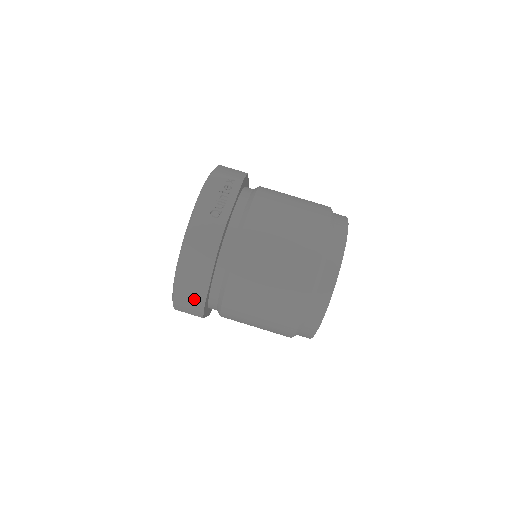
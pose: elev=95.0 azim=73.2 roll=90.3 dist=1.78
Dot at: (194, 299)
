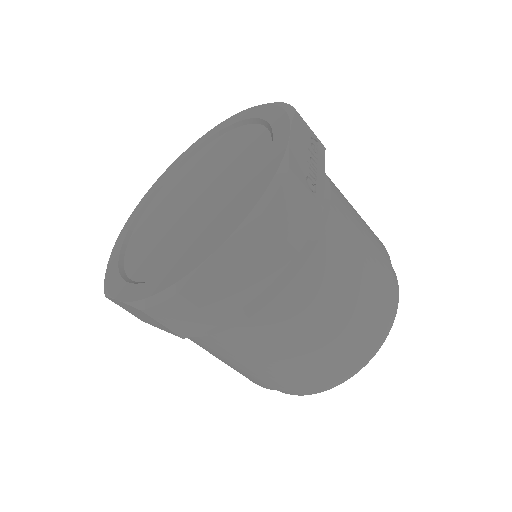
Dot at: (210, 310)
